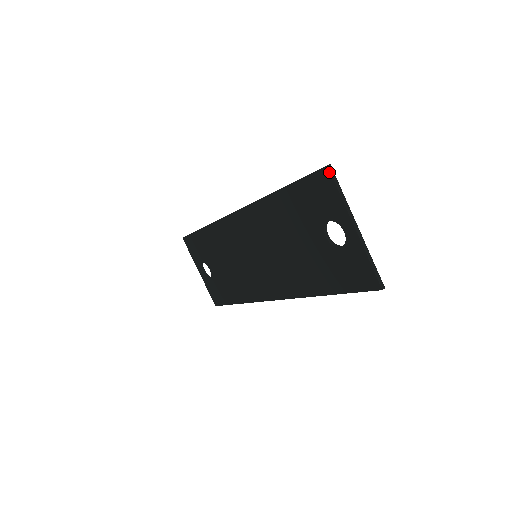
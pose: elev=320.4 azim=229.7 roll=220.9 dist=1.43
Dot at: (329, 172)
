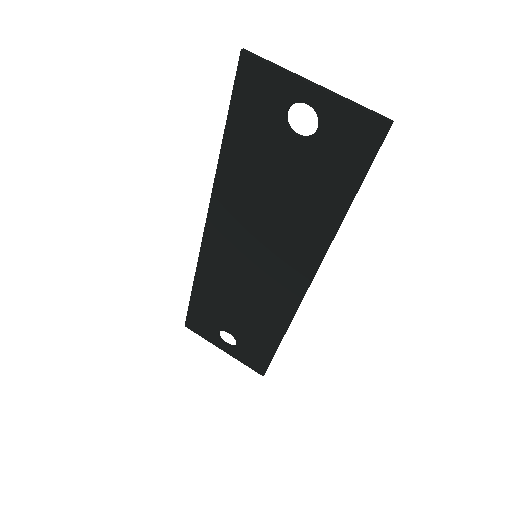
Dot at: (247, 55)
